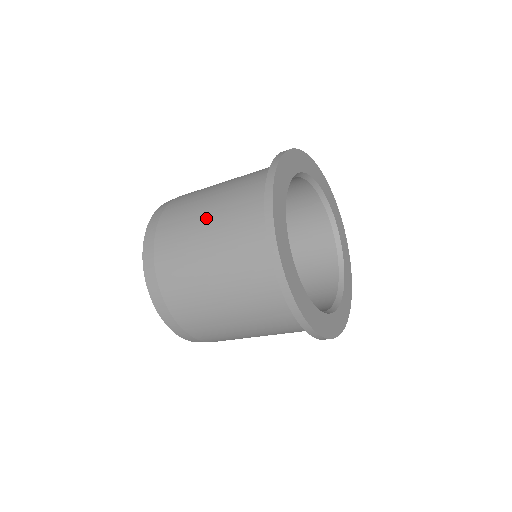
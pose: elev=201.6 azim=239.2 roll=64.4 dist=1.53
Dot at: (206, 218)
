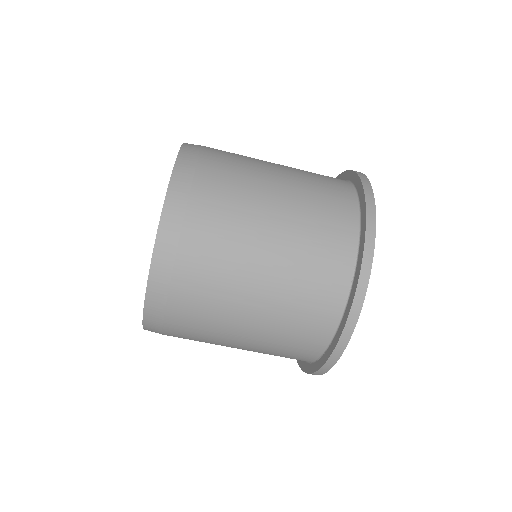
Dot at: (277, 166)
